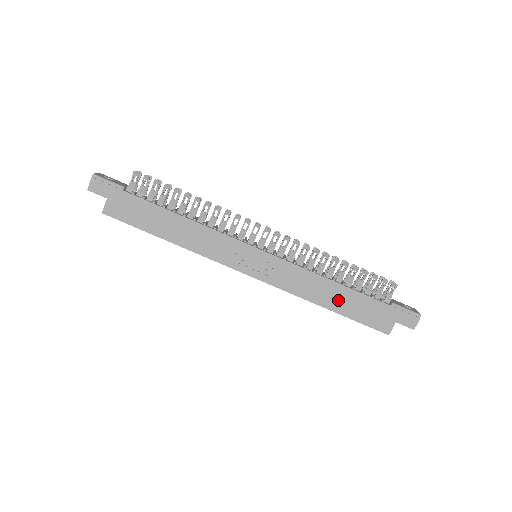
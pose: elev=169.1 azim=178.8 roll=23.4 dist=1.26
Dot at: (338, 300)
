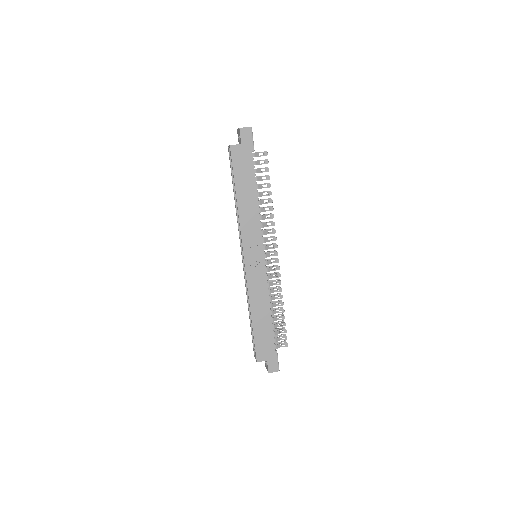
Dot at: (261, 320)
